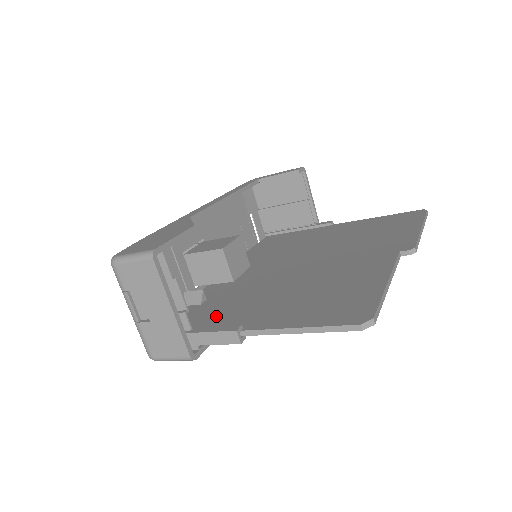
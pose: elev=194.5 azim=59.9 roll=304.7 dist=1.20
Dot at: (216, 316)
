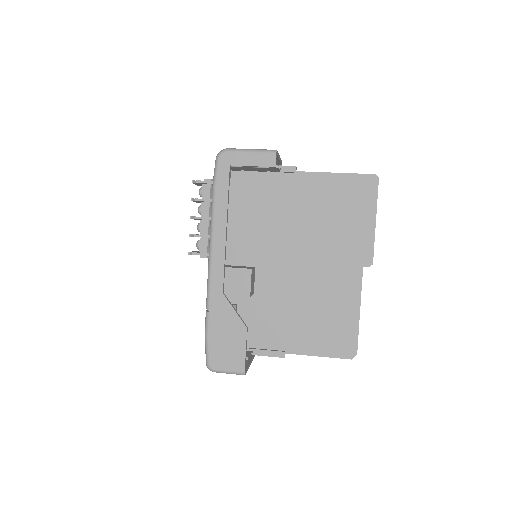
Dot at: (259, 332)
